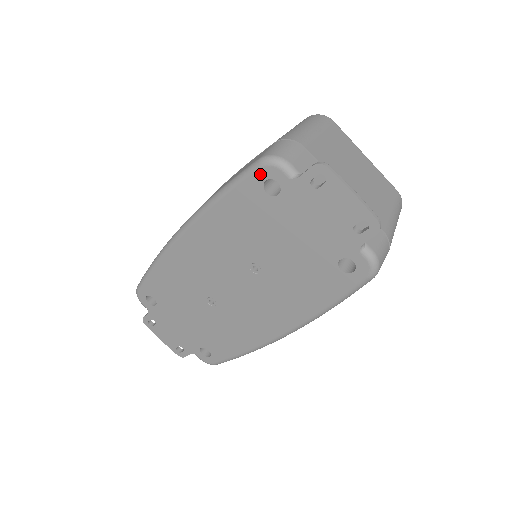
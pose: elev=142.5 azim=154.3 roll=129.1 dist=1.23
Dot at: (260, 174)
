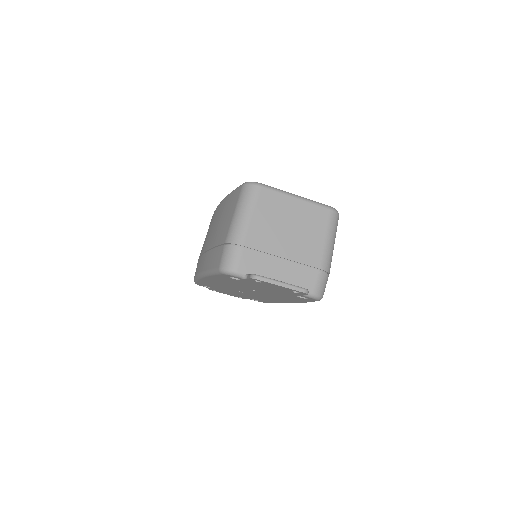
Dot at: (224, 275)
